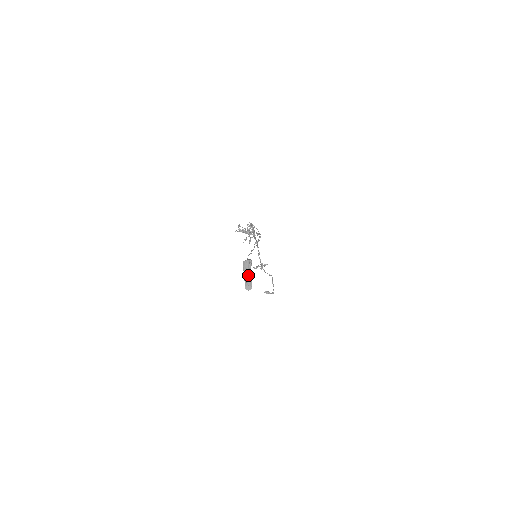
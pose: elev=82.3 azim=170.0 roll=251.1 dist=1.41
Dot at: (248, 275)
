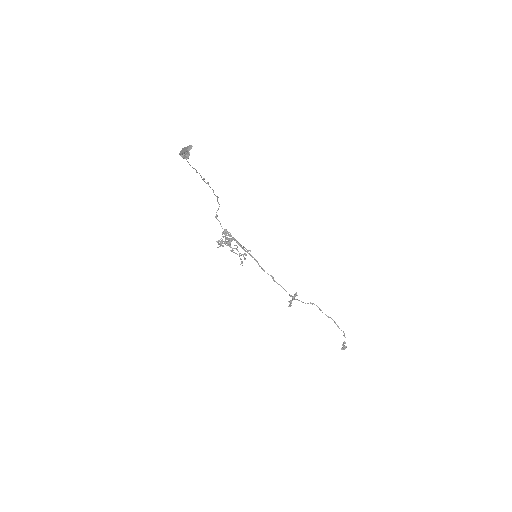
Dot at: (185, 148)
